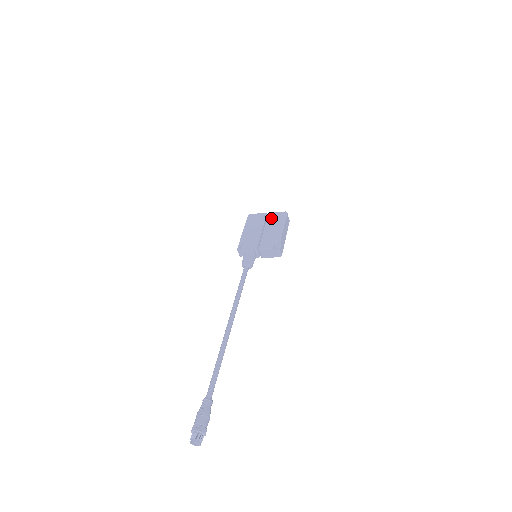
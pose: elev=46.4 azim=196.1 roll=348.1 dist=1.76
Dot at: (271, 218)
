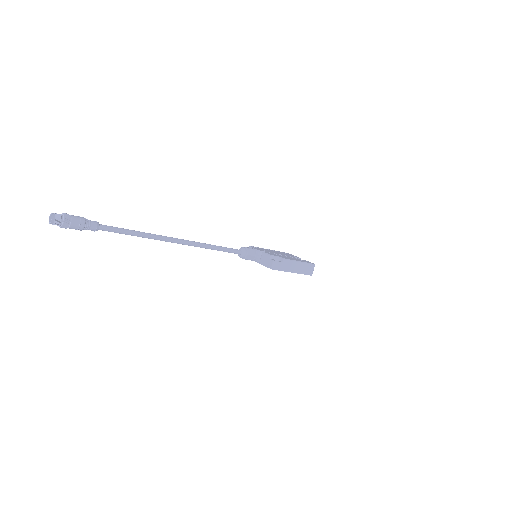
Dot at: occluded
